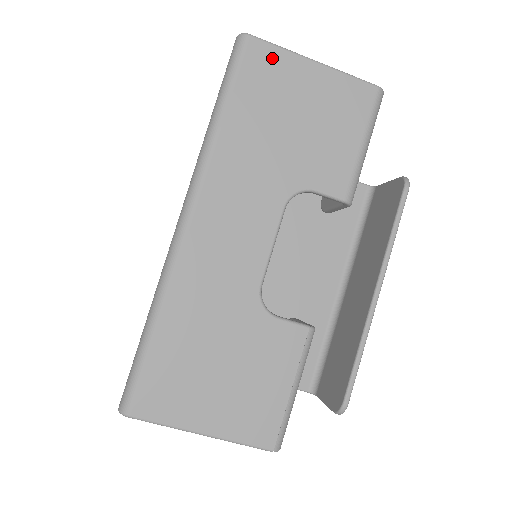
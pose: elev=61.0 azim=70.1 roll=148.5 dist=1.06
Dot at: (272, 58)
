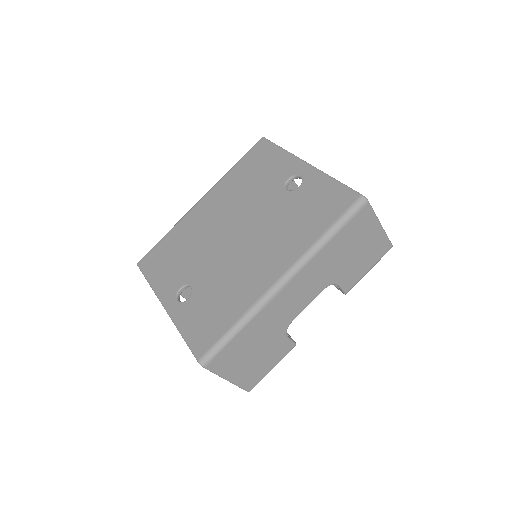
Dot at: (368, 217)
